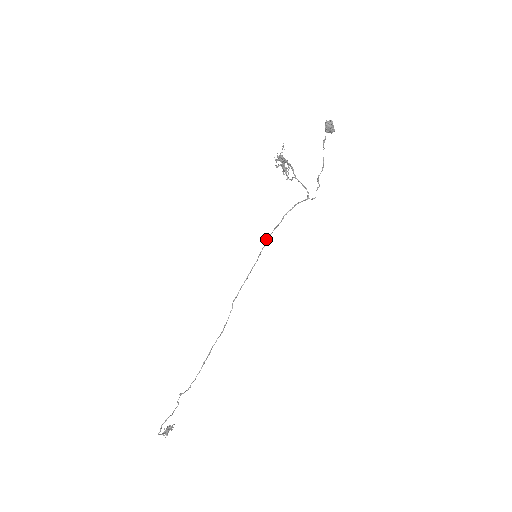
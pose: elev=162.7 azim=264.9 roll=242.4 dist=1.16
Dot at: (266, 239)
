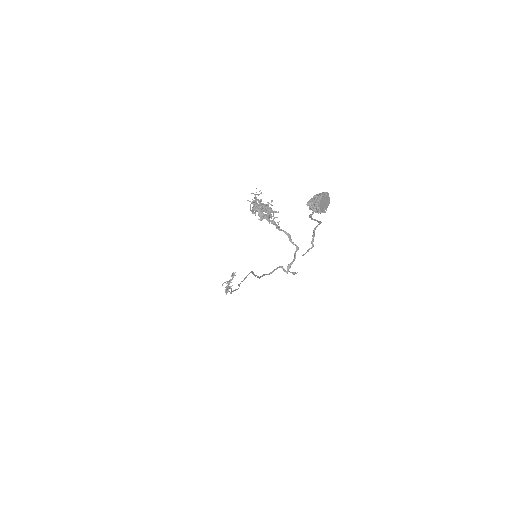
Dot at: (252, 272)
